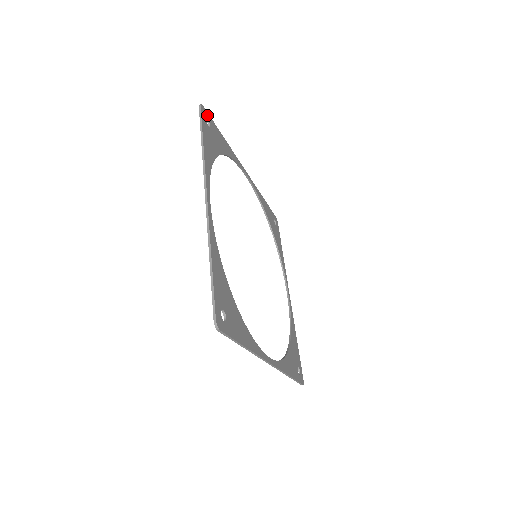
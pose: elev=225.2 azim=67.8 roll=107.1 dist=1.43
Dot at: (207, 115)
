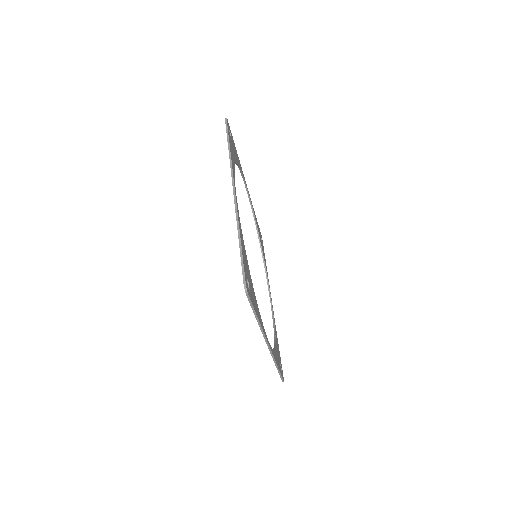
Dot at: (229, 128)
